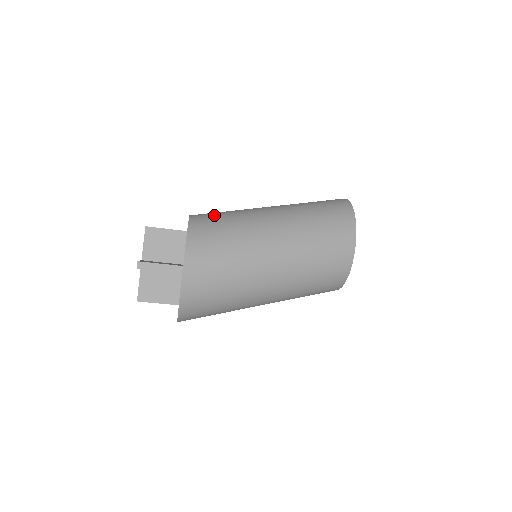
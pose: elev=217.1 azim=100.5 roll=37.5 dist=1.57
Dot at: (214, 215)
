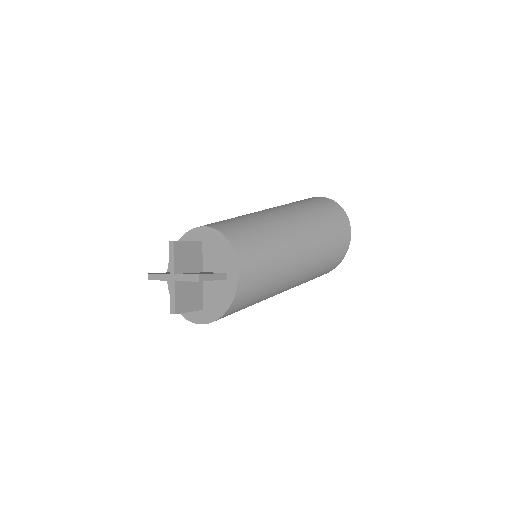
Dot at: (255, 286)
